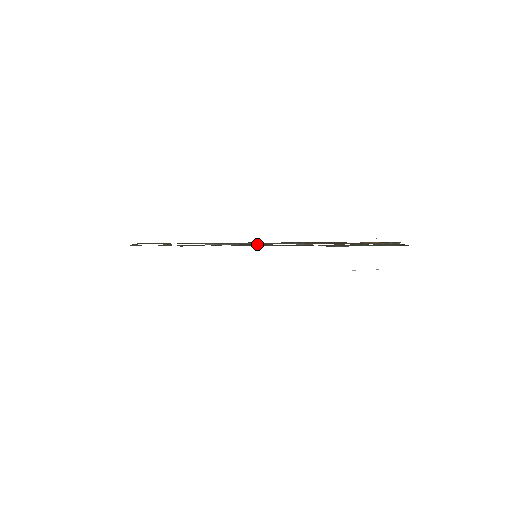
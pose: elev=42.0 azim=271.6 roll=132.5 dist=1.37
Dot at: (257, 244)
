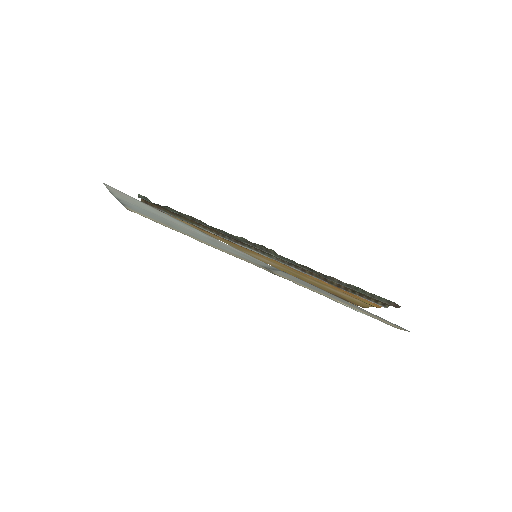
Dot at: (261, 247)
